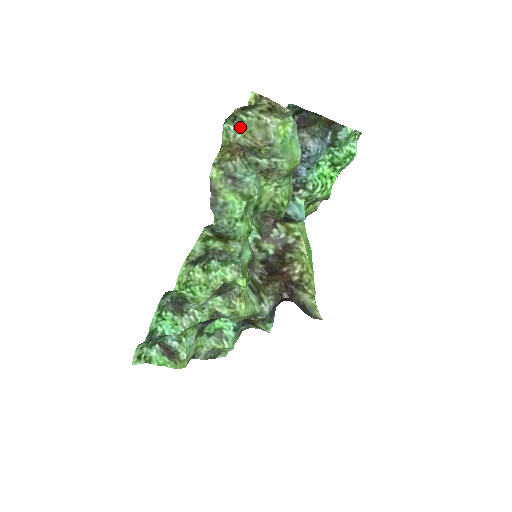
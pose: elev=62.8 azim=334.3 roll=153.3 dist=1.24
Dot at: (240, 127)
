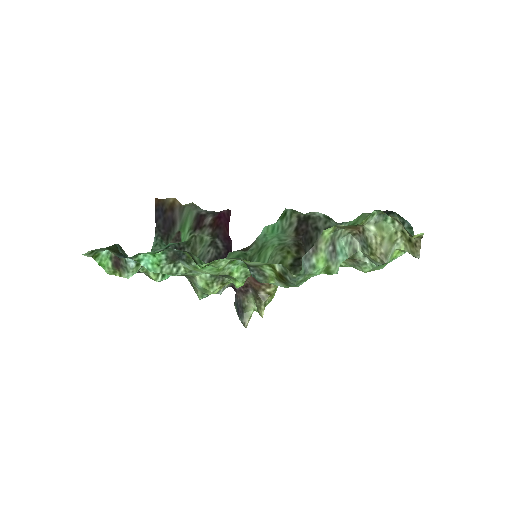
Dot at: (380, 222)
